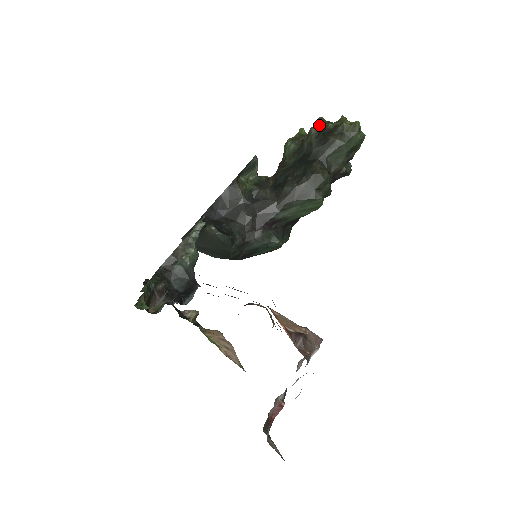
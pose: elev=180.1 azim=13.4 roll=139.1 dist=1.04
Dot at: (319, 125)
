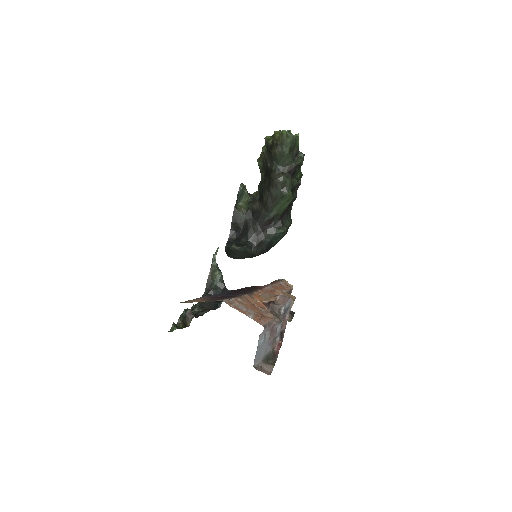
Dot at: (265, 144)
